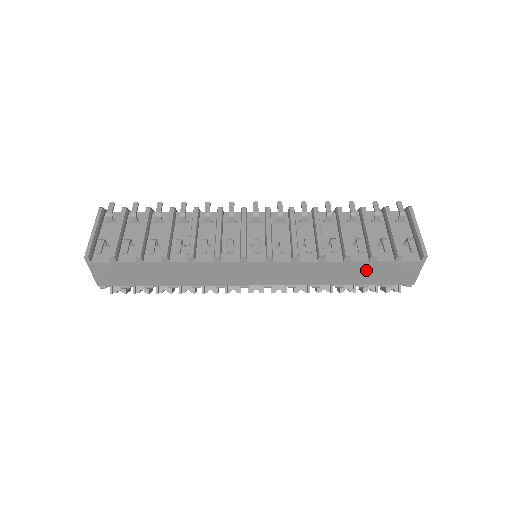
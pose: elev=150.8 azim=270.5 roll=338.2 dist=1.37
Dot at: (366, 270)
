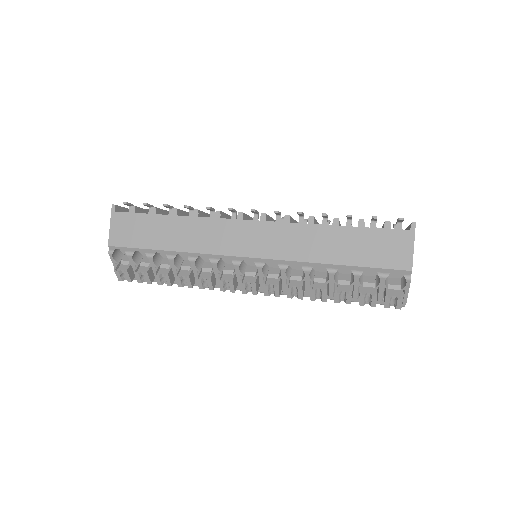
Dot at: (356, 241)
